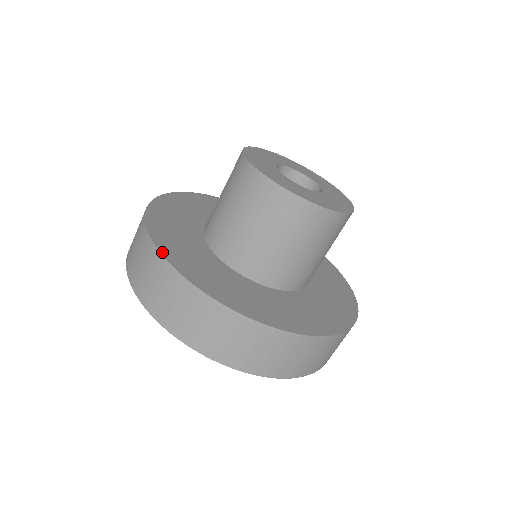
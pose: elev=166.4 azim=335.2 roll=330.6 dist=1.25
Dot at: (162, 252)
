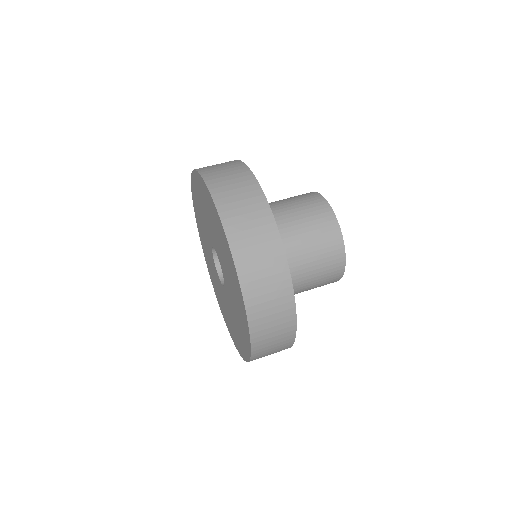
Dot at: (290, 275)
